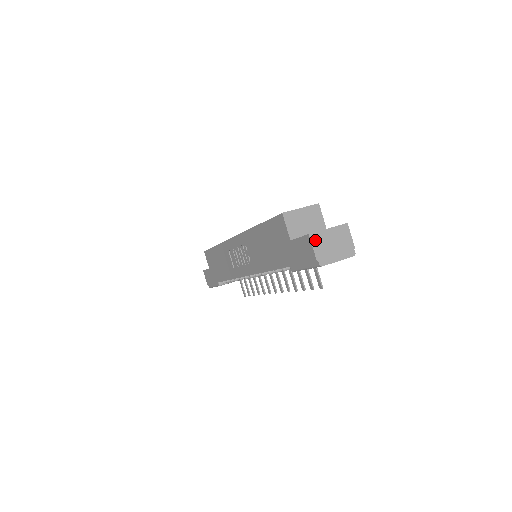
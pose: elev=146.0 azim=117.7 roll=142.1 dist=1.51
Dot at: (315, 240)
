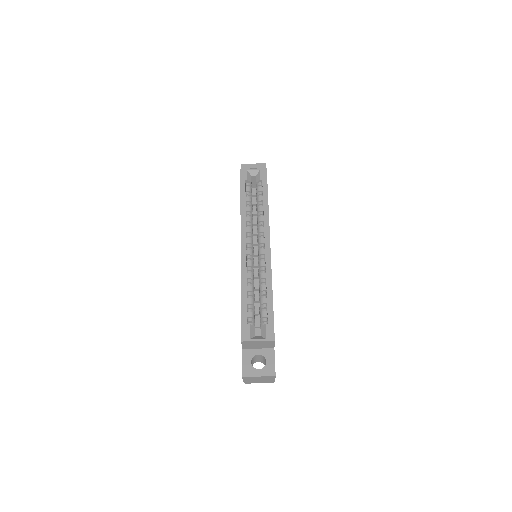
Dot at: (246, 378)
